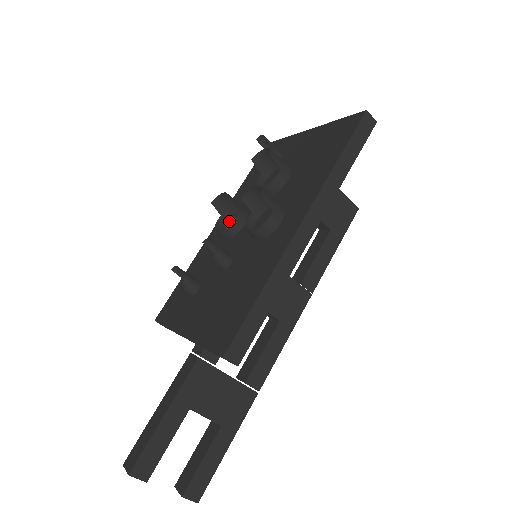
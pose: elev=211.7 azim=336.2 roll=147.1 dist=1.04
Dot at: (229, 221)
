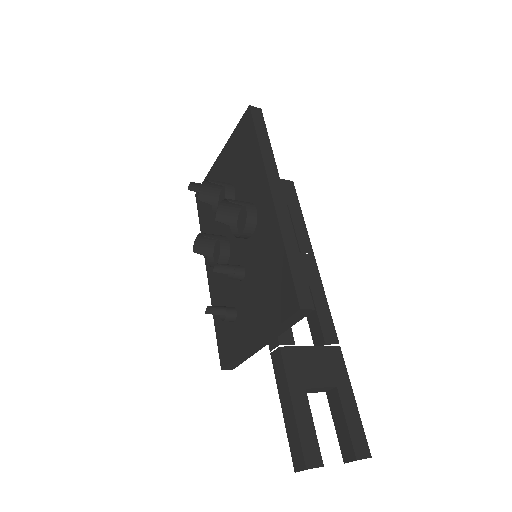
Dot at: (216, 255)
